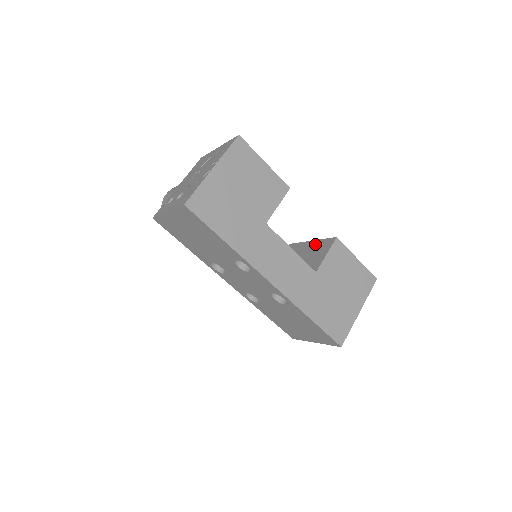
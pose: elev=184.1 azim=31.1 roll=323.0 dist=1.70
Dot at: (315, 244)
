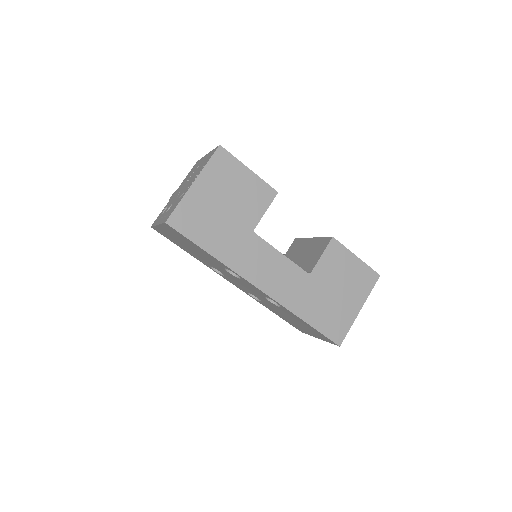
Dot at: (314, 242)
